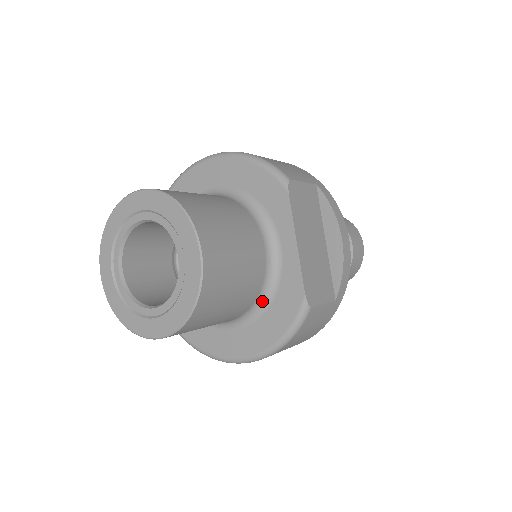
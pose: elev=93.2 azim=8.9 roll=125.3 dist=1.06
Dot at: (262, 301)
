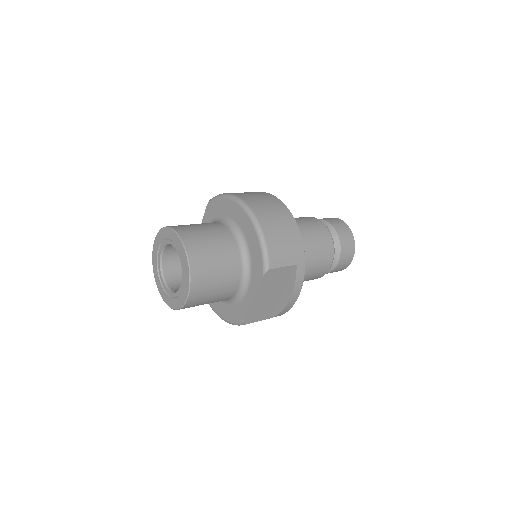
Dot at: (228, 301)
